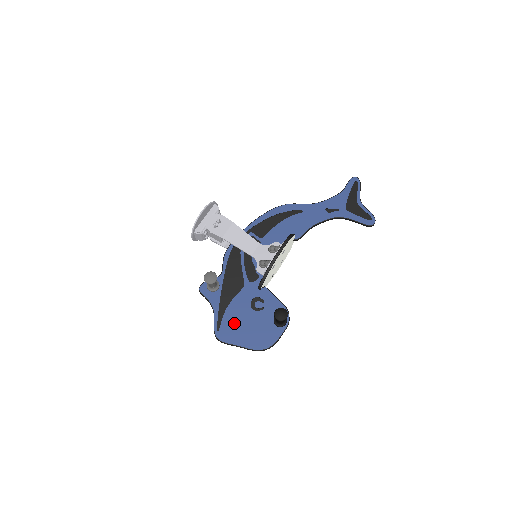
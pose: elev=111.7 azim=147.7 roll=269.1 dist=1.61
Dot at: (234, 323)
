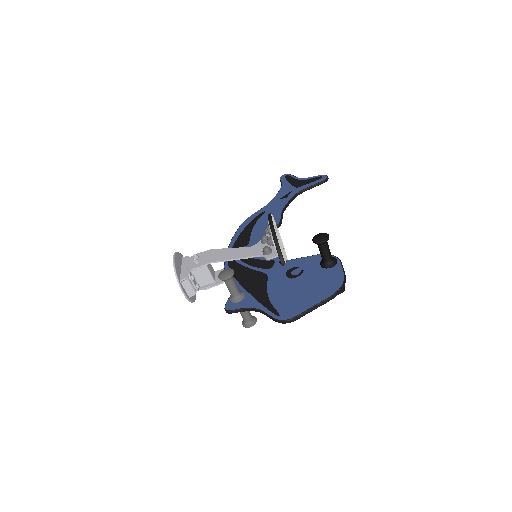
Dot at: (288, 299)
